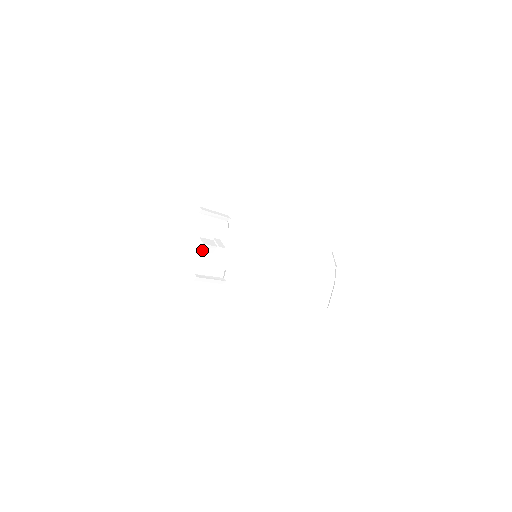
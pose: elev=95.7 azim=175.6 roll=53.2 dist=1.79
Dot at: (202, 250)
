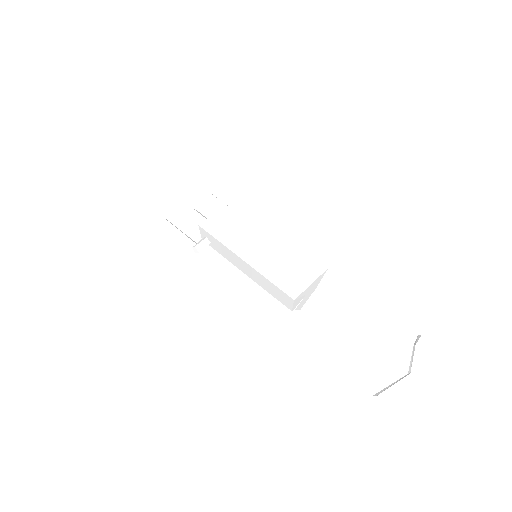
Dot at: (193, 219)
